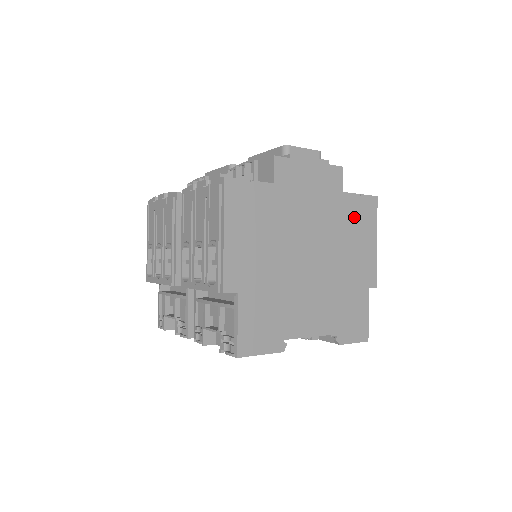
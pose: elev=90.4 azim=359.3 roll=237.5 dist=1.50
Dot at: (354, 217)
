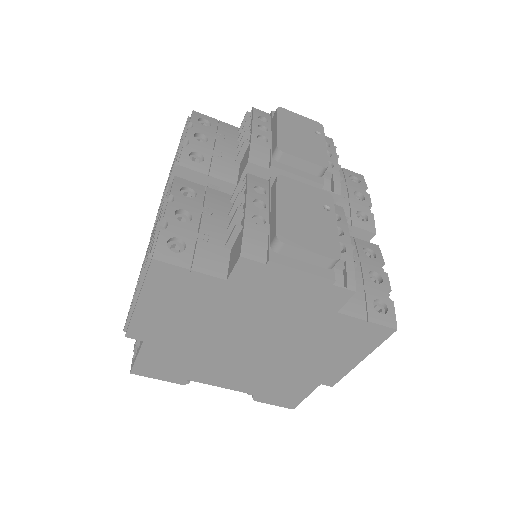
Dot at: (341, 335)
